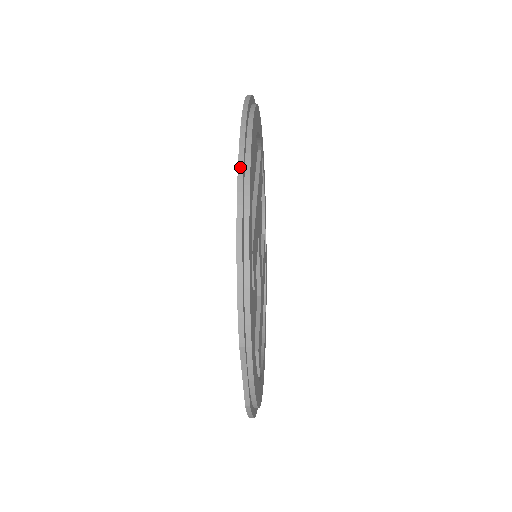
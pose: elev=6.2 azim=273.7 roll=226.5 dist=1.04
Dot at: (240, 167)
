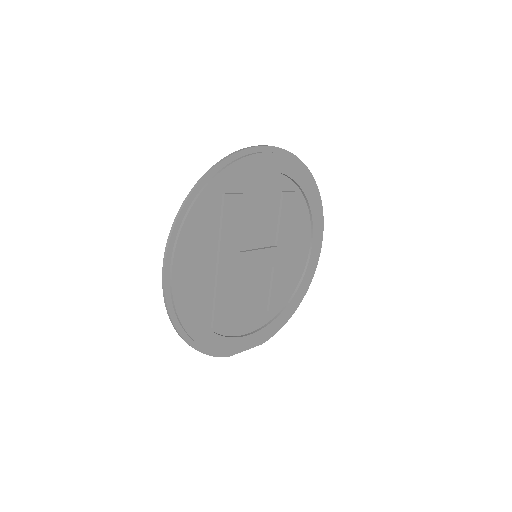
Dot at: (173, 325)
